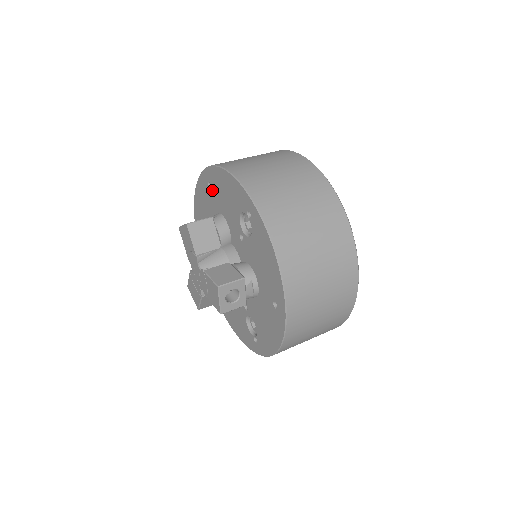
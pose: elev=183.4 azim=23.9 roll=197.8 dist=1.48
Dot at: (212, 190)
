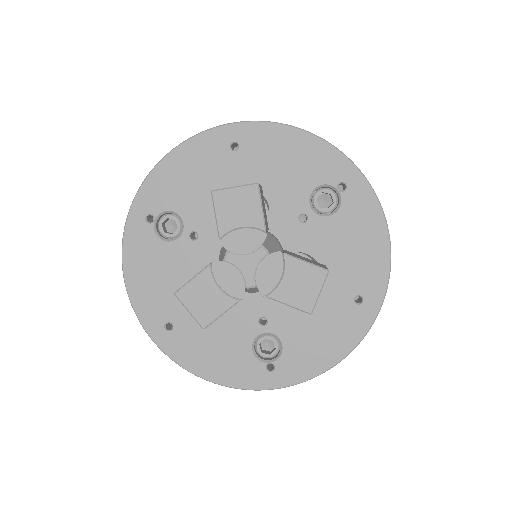
Dot at: (240, 154)
